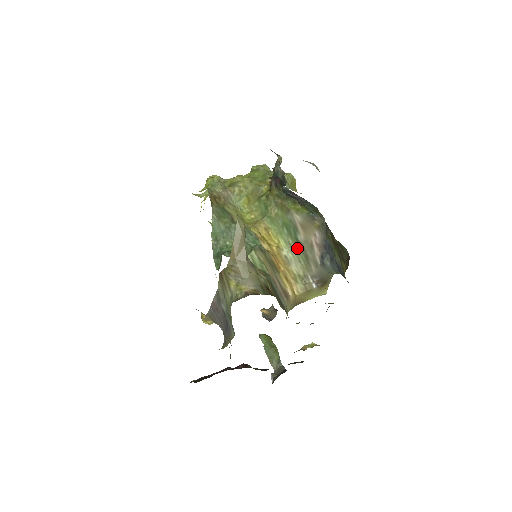
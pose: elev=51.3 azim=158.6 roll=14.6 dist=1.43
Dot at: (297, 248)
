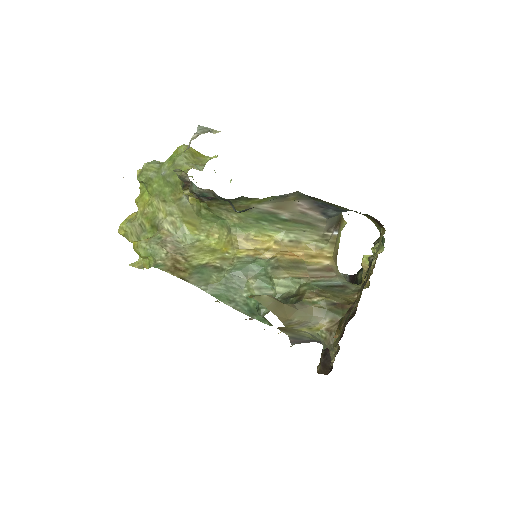
Dot at: (291, 226)
